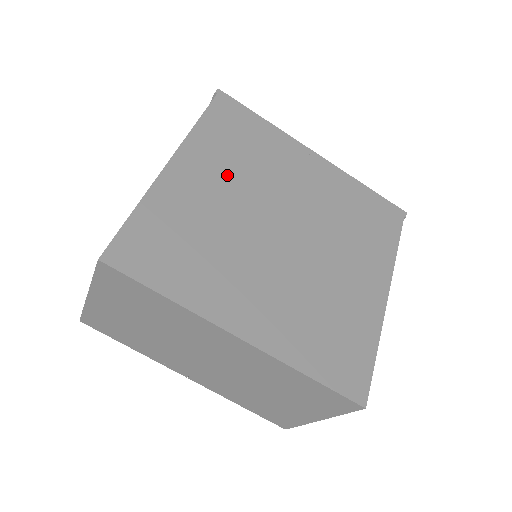
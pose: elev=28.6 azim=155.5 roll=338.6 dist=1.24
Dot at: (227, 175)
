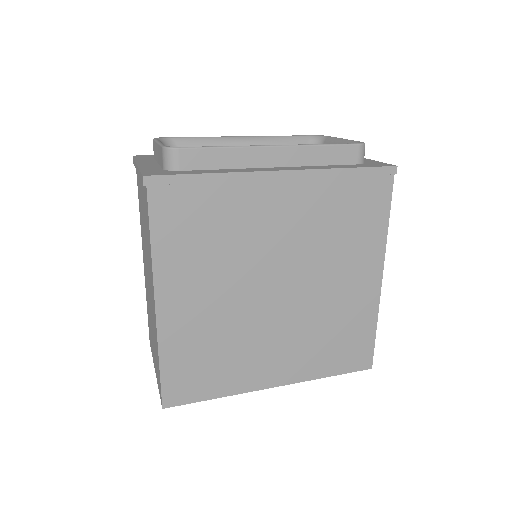
Dot at: (208, 277)
